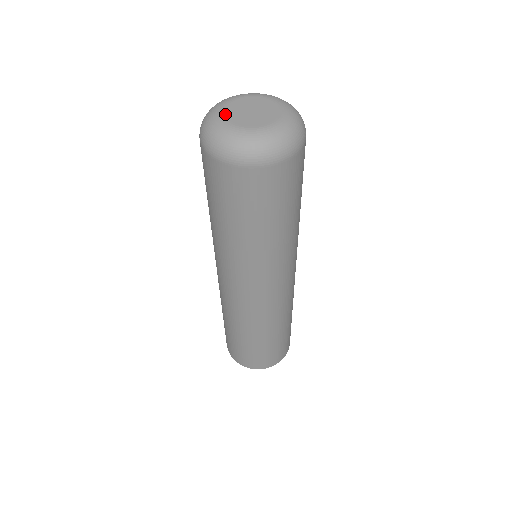
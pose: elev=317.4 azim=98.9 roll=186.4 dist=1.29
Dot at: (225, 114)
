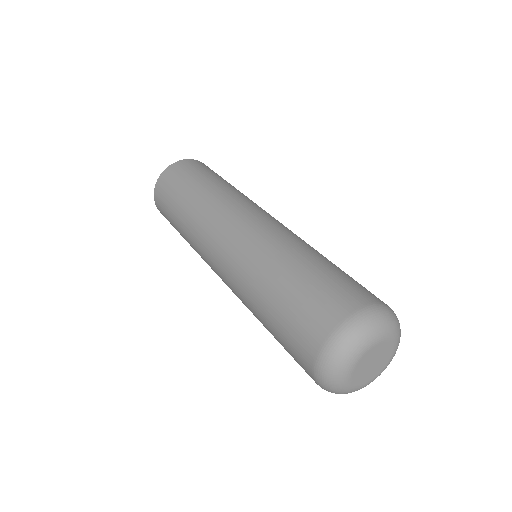
Dot at: (355, 384)
